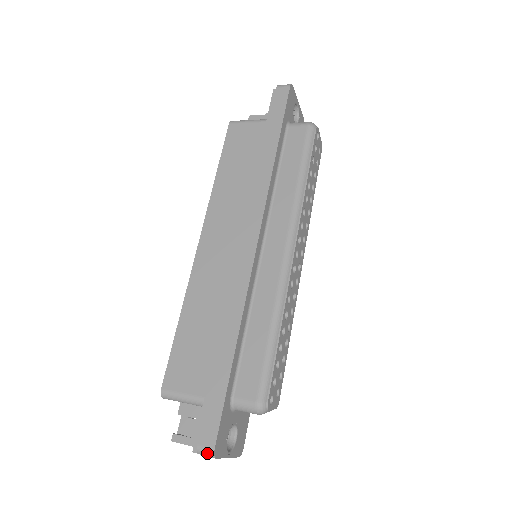
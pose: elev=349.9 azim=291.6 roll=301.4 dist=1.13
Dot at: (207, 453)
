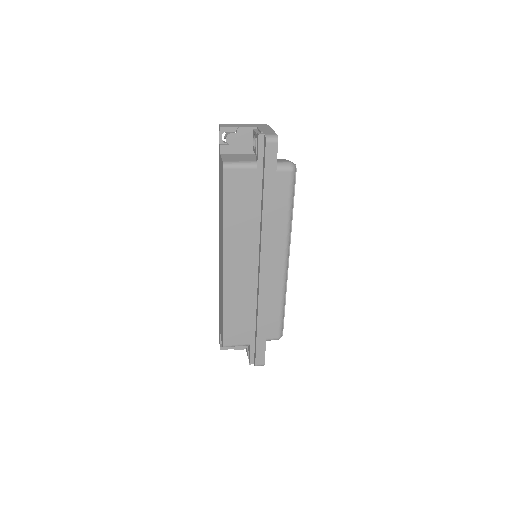
Dot at: occluded
